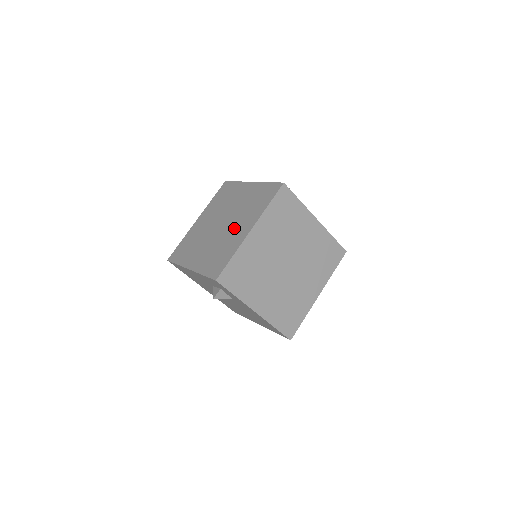
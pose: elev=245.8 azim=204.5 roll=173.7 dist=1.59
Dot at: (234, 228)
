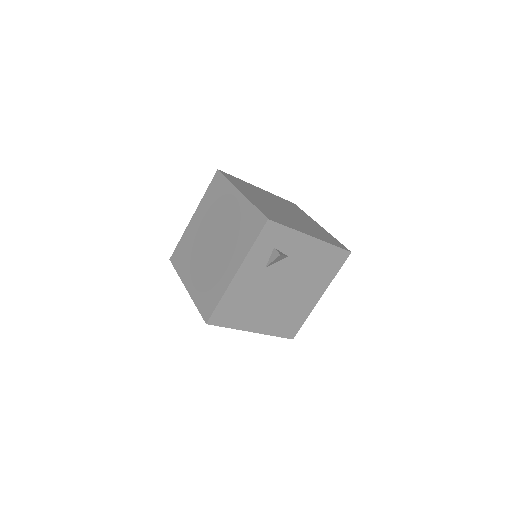
Dot at: (226, 218)
